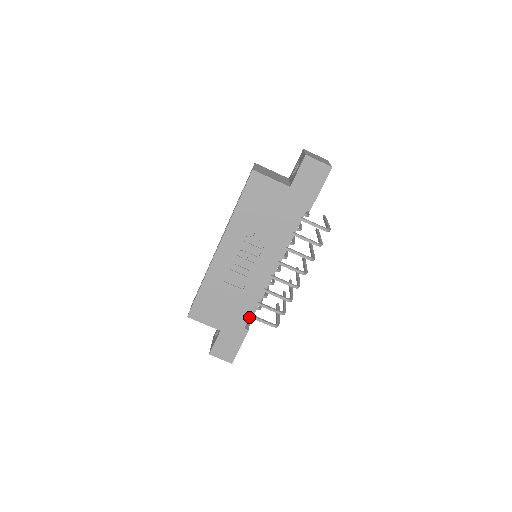
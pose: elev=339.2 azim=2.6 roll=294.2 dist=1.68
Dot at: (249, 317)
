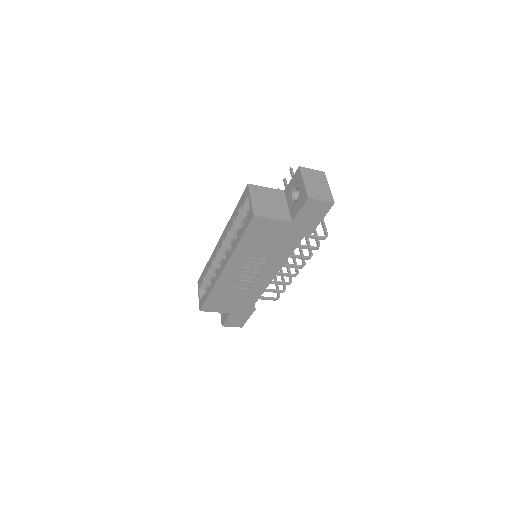
Dot at: occluded
